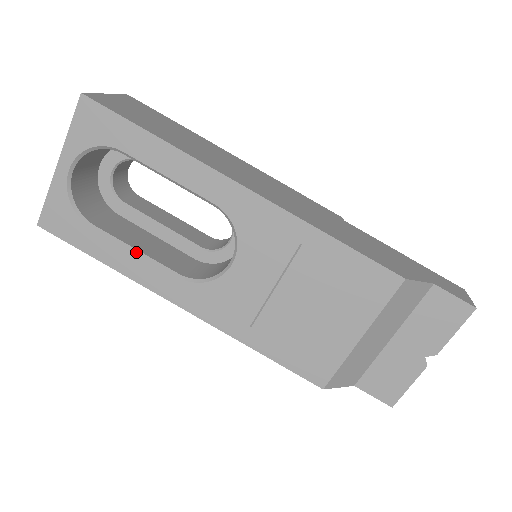
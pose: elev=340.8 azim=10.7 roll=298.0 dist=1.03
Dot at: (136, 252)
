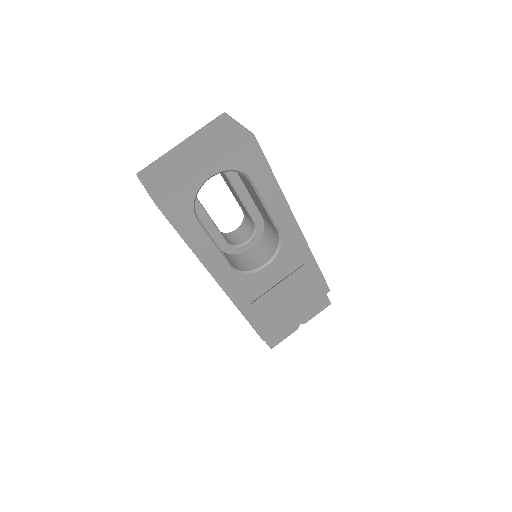
Dot at: (216, 245)
